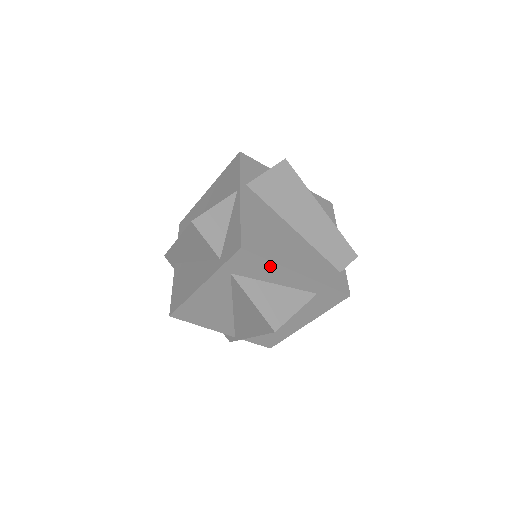
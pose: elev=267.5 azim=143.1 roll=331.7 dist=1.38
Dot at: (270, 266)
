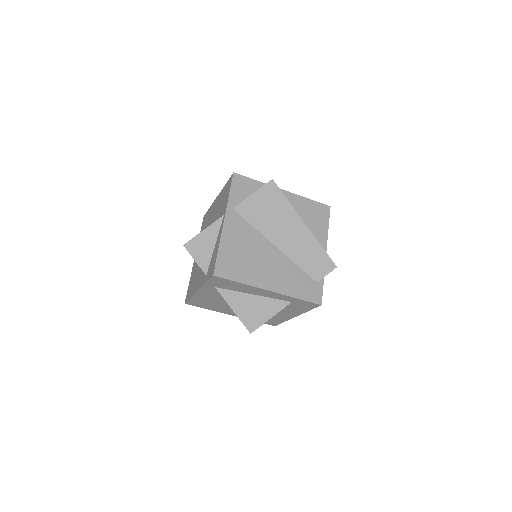
Dot at: (243, 285)
